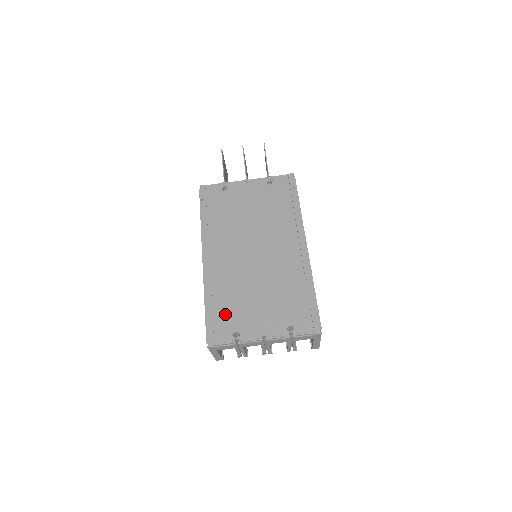
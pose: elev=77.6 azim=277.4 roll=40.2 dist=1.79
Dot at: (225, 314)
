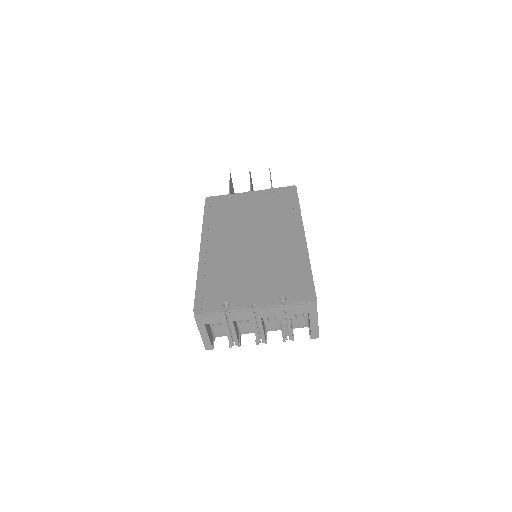
Dot at: (216, 288)
